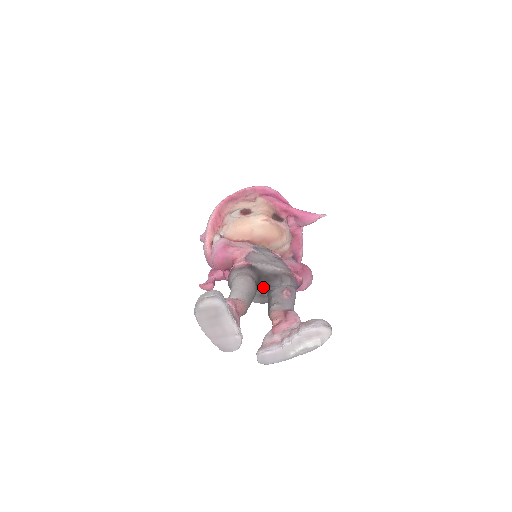
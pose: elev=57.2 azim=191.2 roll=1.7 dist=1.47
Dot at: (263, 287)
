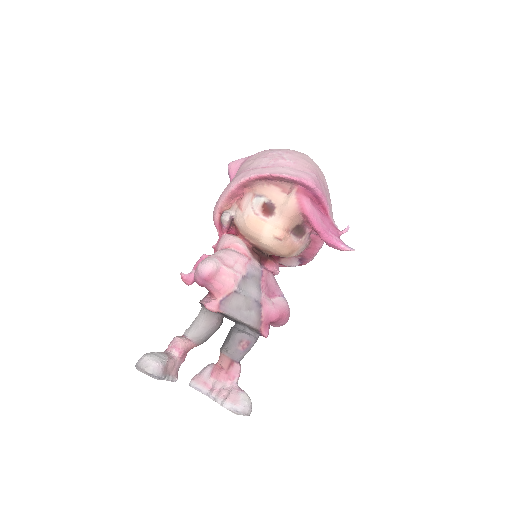
Dot at: occluded
